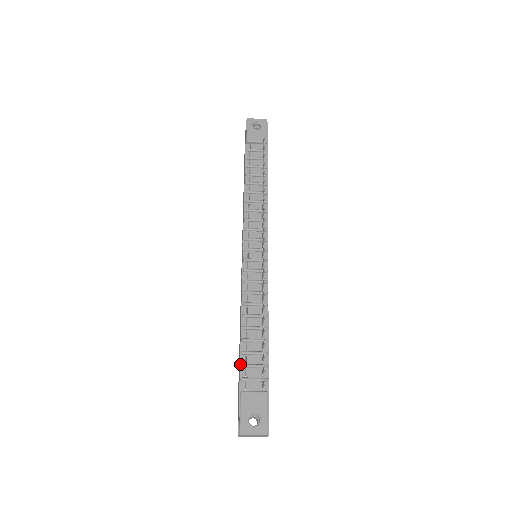
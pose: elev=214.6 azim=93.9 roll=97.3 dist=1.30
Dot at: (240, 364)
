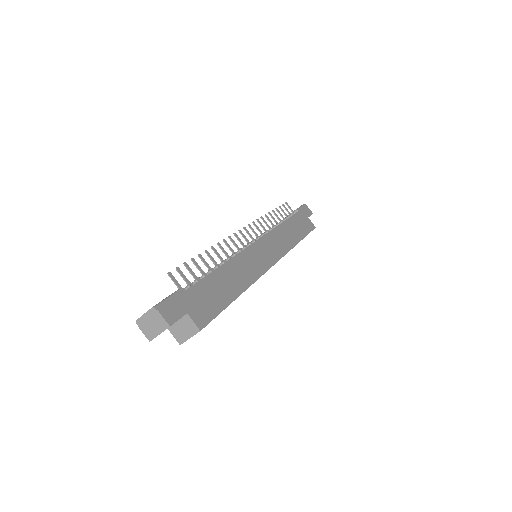
Dot at: occluded
